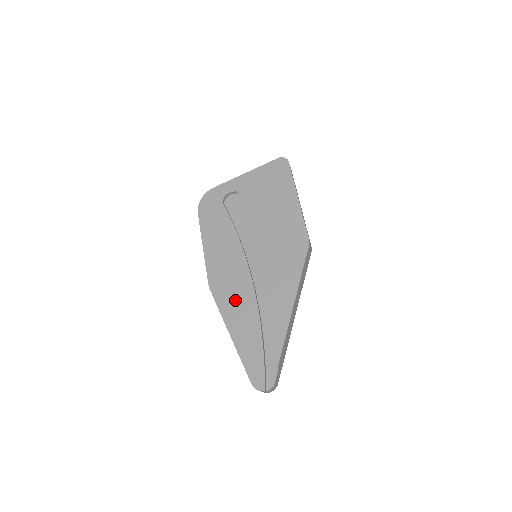
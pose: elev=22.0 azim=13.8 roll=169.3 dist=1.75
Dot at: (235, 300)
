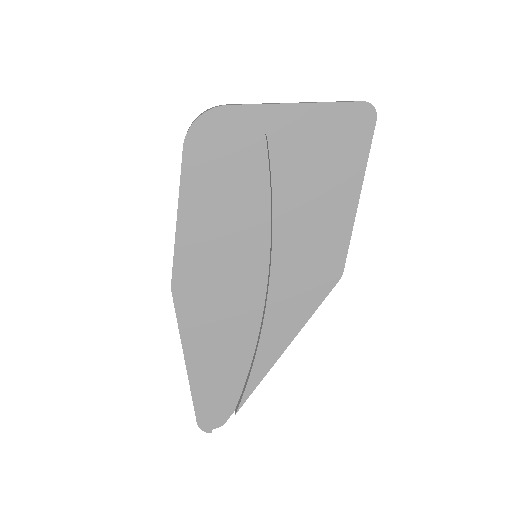
Dot at: (207, 320)
